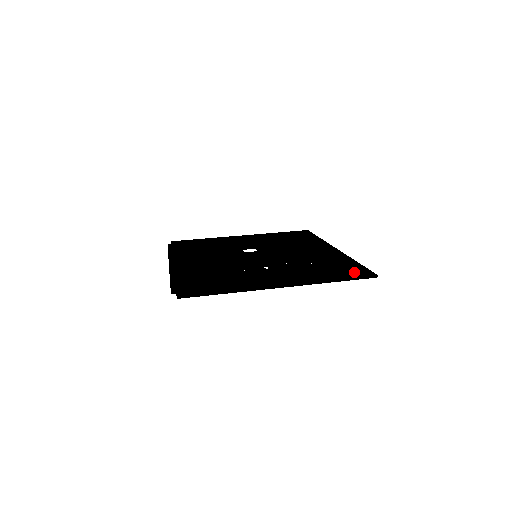
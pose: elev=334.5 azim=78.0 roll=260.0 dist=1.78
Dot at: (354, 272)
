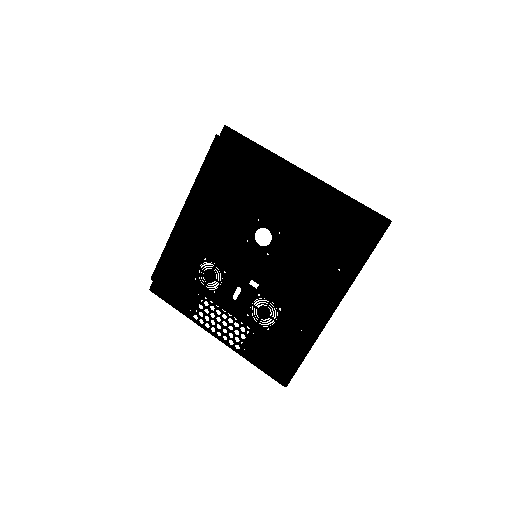
Dot at: (274, 370)
